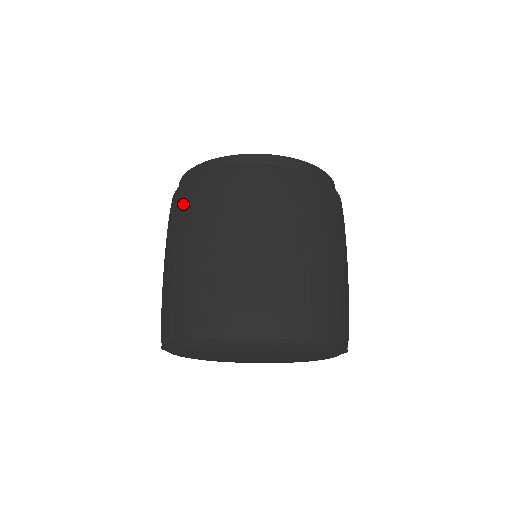
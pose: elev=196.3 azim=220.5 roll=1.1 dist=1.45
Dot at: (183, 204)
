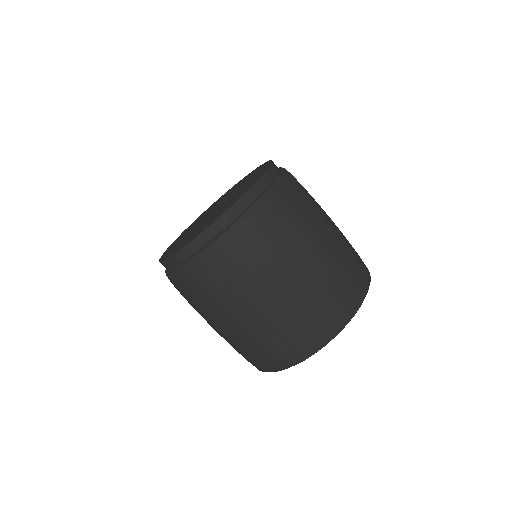
Dot at: occluded
